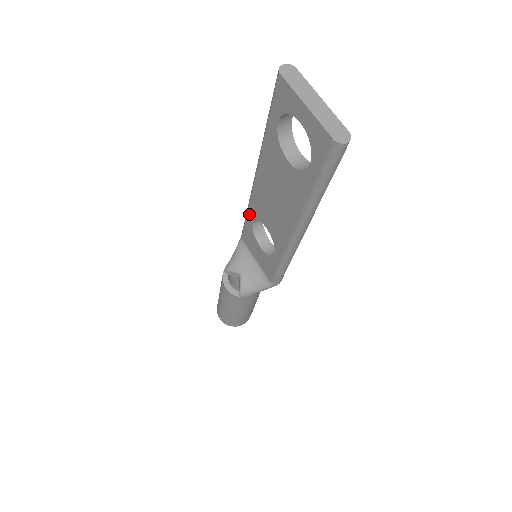
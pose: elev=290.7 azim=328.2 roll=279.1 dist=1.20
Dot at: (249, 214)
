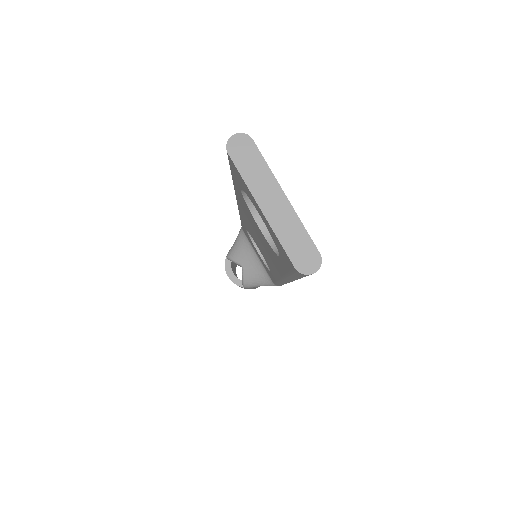
Dot at: (242, 222)
